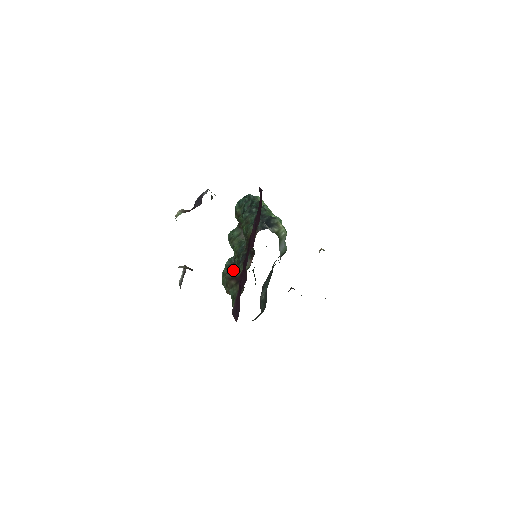
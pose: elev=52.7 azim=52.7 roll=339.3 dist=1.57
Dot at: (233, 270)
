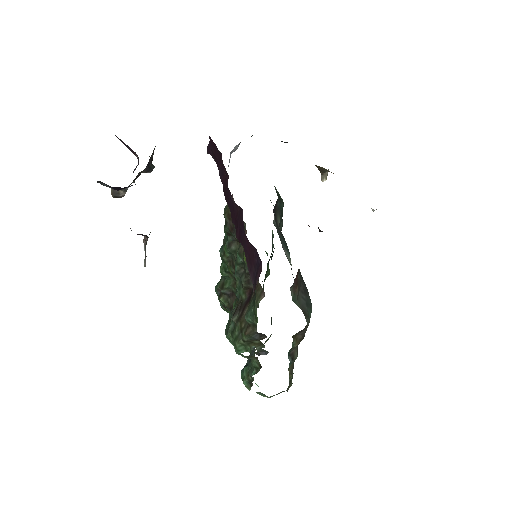
Dot at: (239, 303)
